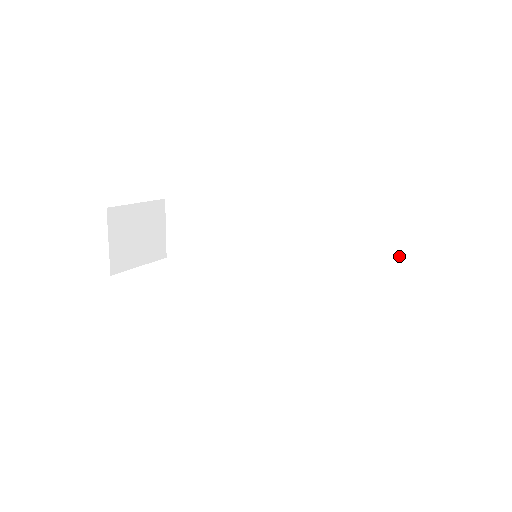
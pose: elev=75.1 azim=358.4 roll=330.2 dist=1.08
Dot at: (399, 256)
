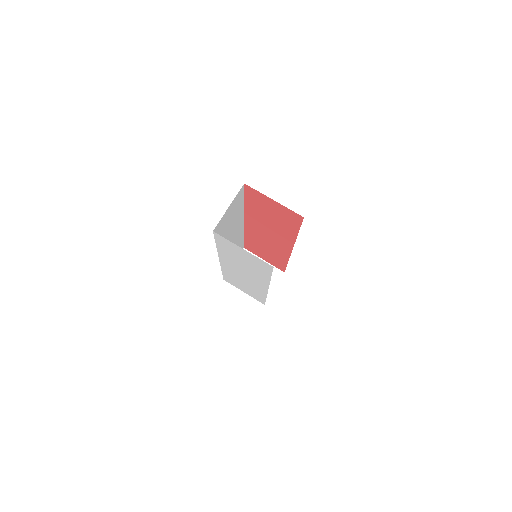
Dot at: occluded
